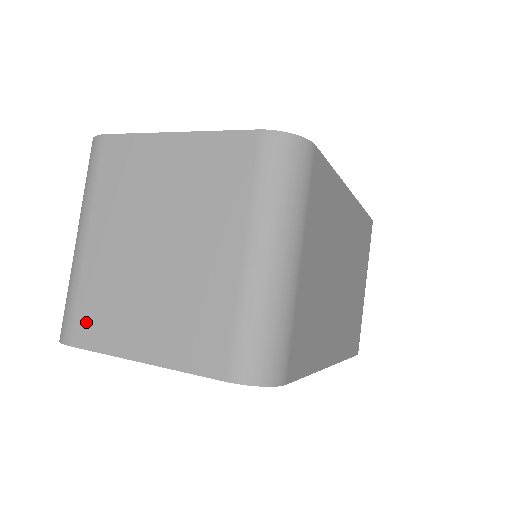
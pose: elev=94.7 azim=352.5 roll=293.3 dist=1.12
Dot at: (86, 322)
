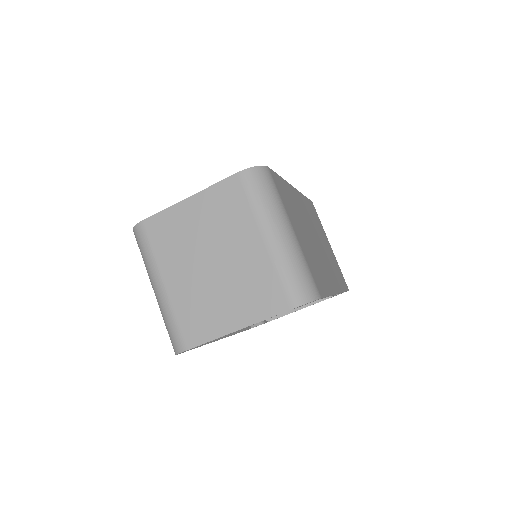
Dot at: (190, 330)
